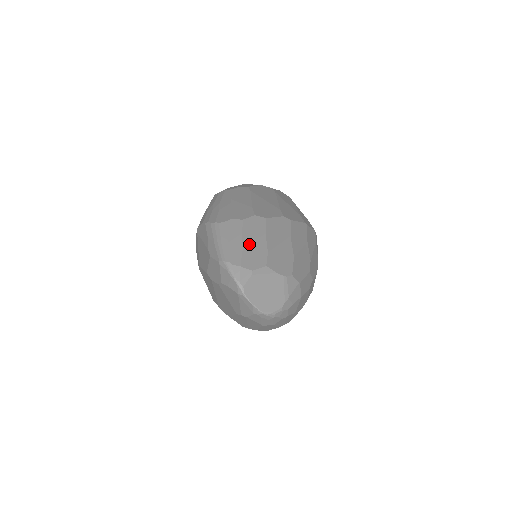
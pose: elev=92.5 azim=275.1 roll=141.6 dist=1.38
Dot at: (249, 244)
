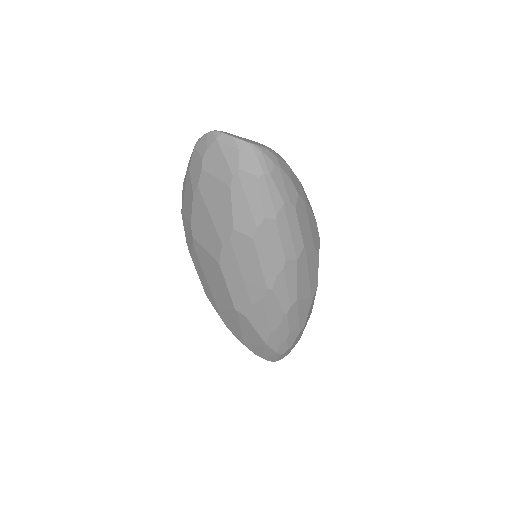
Dot at: occluded
